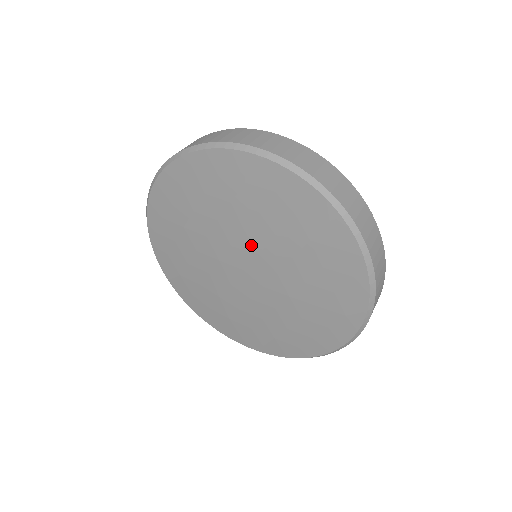
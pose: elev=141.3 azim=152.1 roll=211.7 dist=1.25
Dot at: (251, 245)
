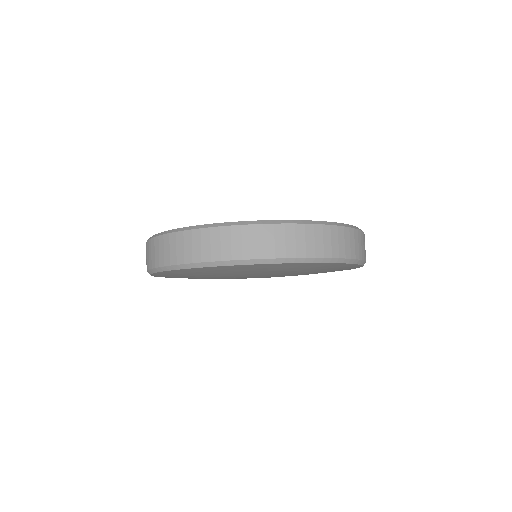
Dot at: occluded
